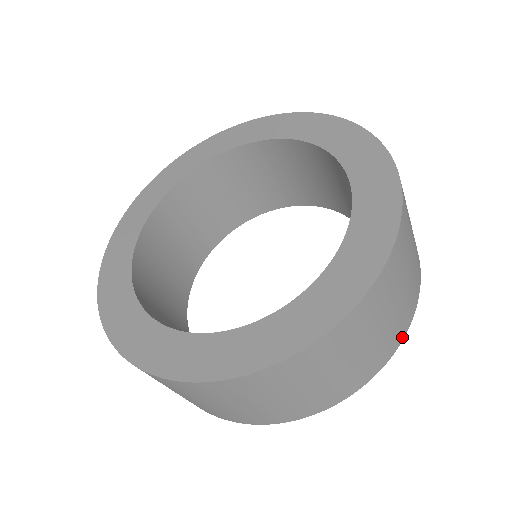
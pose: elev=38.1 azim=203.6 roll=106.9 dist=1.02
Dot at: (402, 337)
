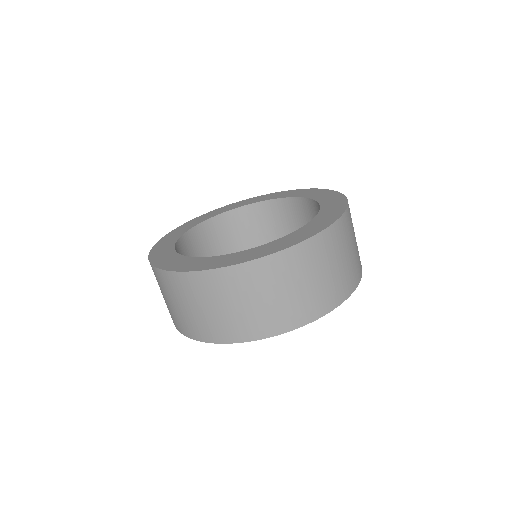
Dot at: (336, 305)
